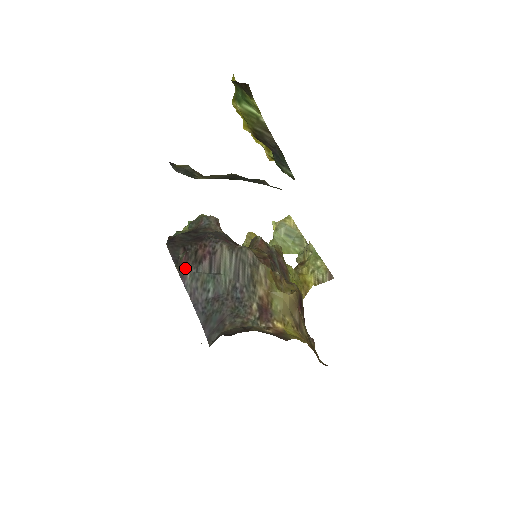
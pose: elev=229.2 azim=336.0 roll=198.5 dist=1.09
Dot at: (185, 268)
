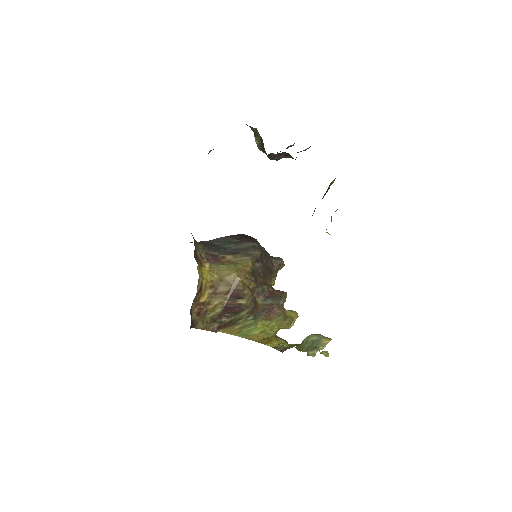
Dot at: (231, 237)
